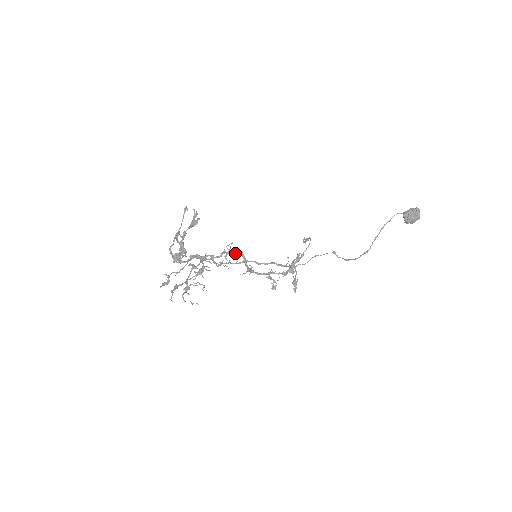
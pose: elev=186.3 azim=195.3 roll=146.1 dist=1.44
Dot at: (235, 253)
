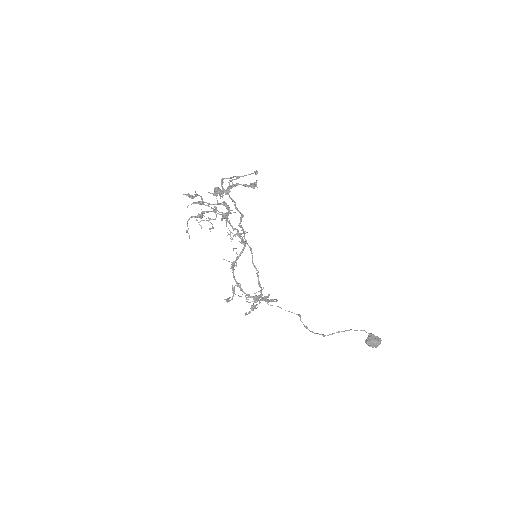
Dot at: (242, 240)
